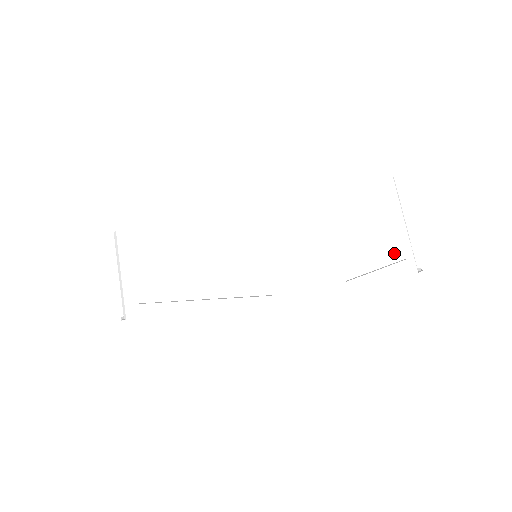
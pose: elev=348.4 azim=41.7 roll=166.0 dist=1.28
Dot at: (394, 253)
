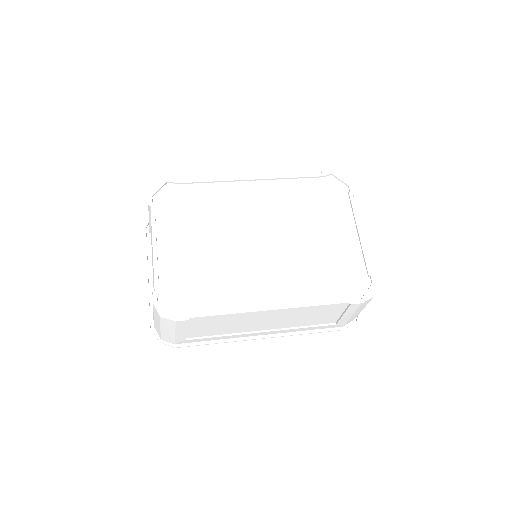
Dot at: occluded
